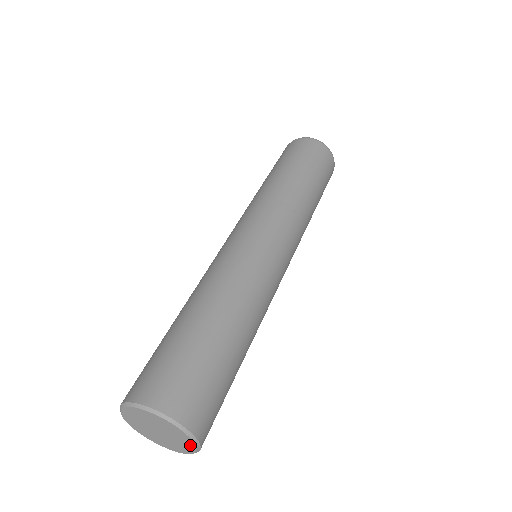
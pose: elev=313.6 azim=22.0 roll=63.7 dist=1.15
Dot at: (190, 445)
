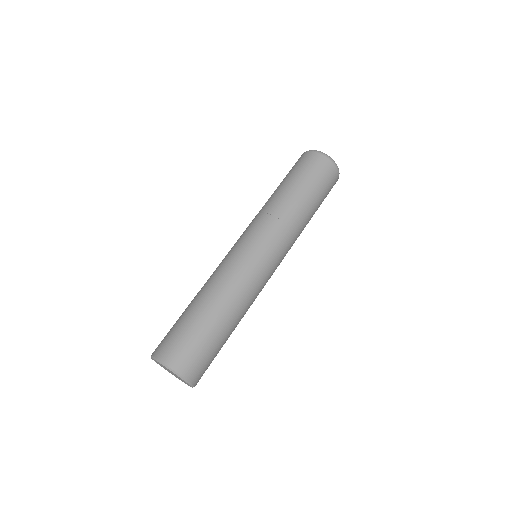
Dot at: (185, 382)
